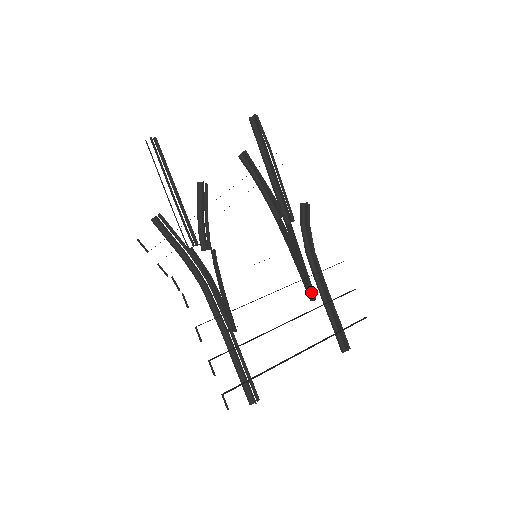
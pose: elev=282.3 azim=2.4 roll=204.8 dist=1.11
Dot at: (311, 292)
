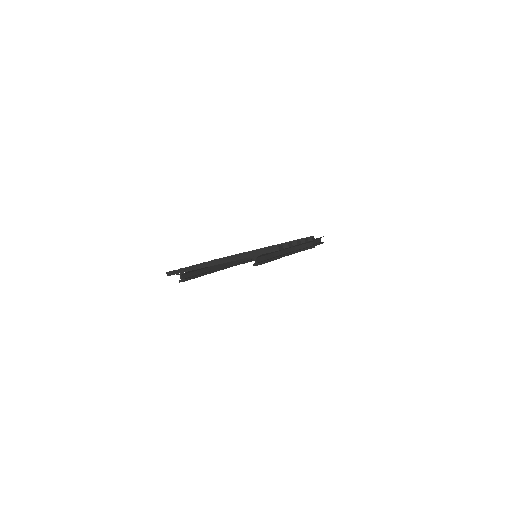
Dot at: occluded
